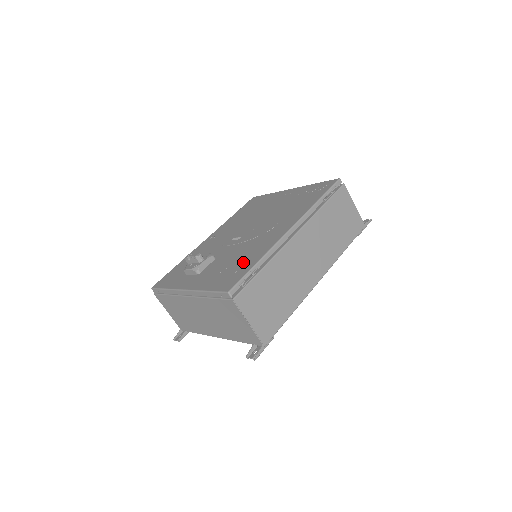
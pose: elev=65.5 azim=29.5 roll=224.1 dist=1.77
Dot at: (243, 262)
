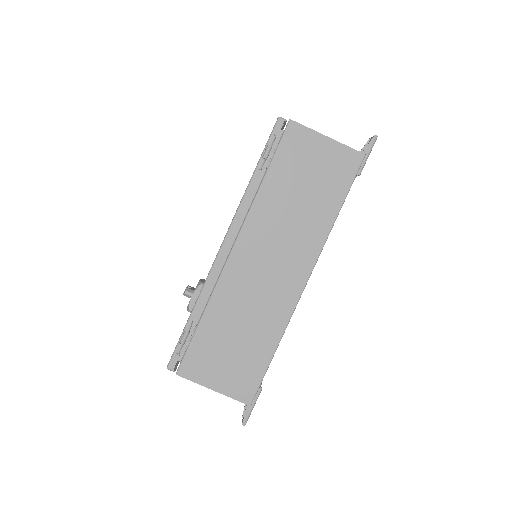
Dot at: occluded
